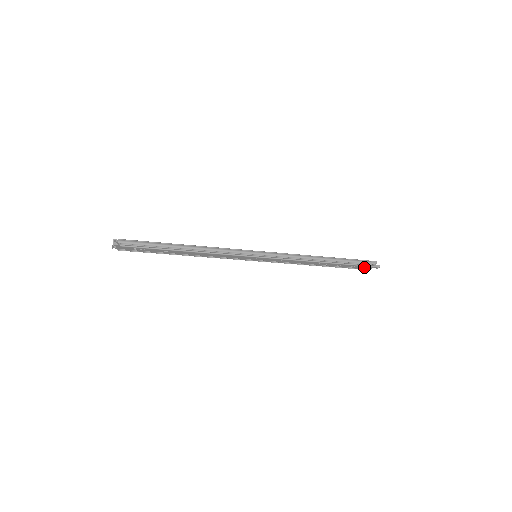
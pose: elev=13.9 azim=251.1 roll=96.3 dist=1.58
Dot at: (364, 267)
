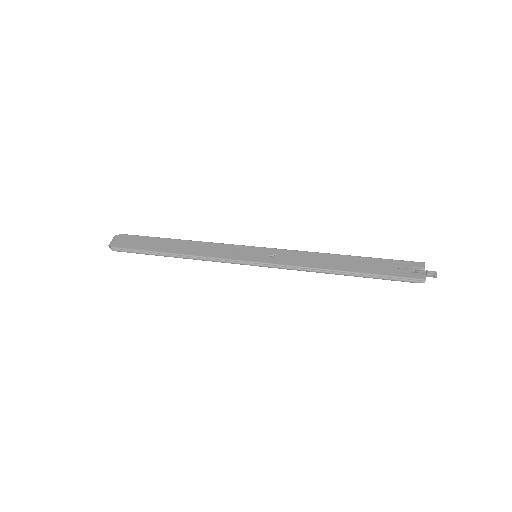
Dot at: occluded
